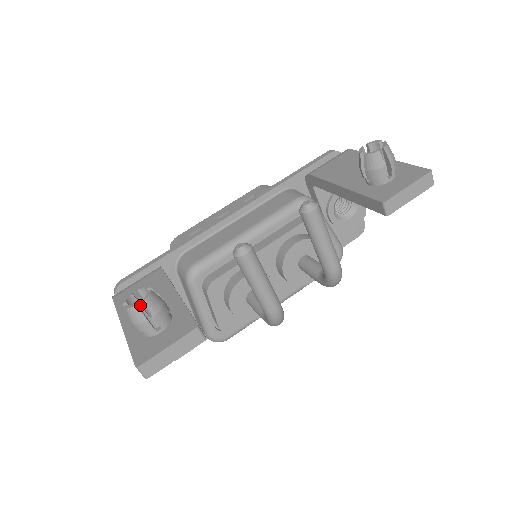
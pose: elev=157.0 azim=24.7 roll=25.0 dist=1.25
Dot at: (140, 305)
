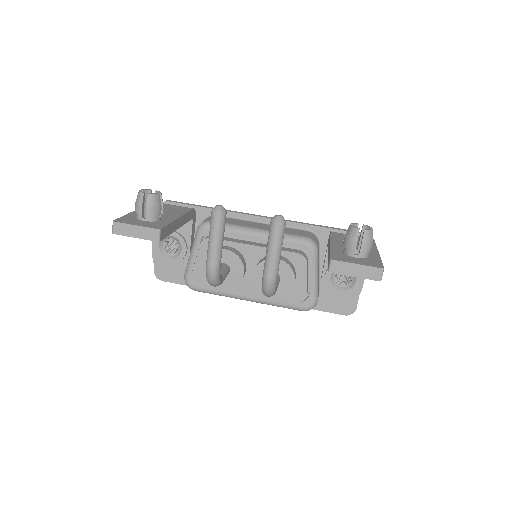
Dot at: occluded
